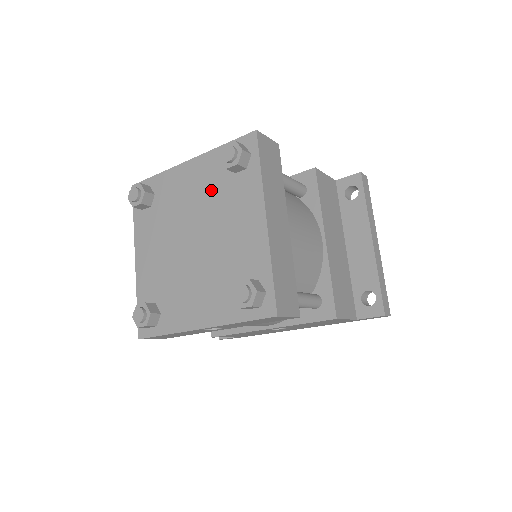
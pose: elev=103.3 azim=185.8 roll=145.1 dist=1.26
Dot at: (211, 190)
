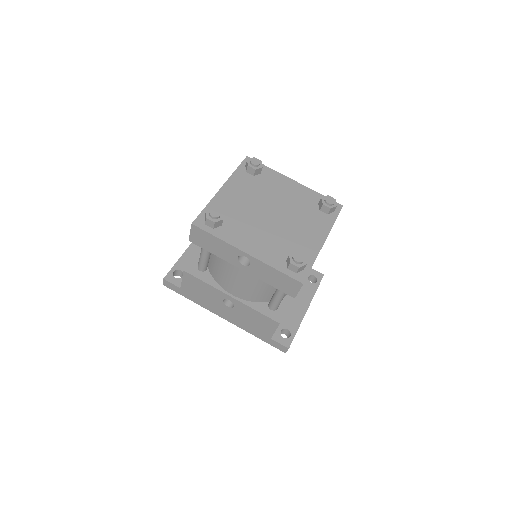
Dot at: (300, 204)
